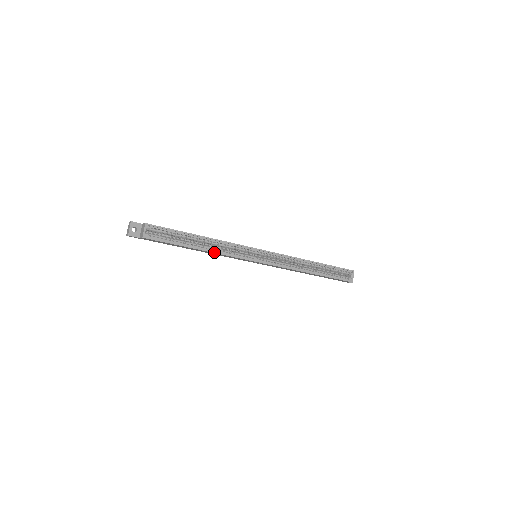
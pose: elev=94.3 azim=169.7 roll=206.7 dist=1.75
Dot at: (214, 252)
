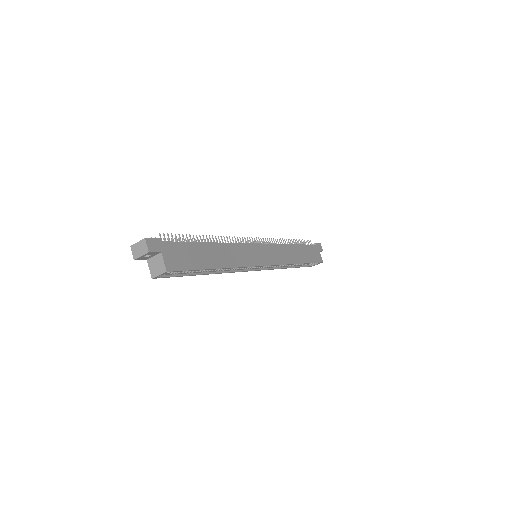
Dot at: (219, 273)
